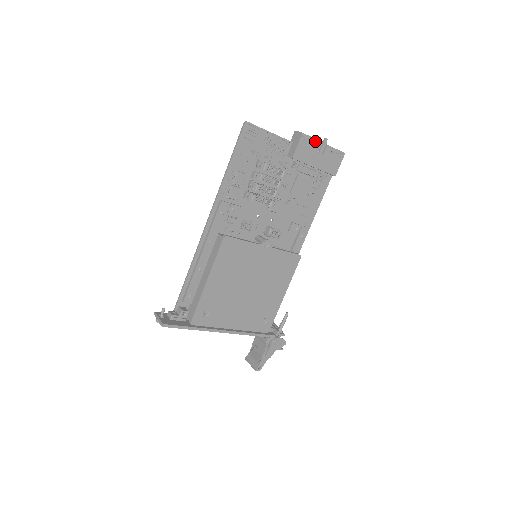
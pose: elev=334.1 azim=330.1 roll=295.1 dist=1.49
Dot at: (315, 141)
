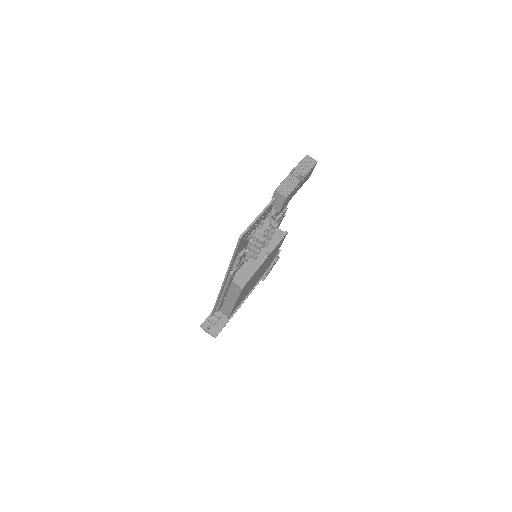
Dot at: (295, 187)
